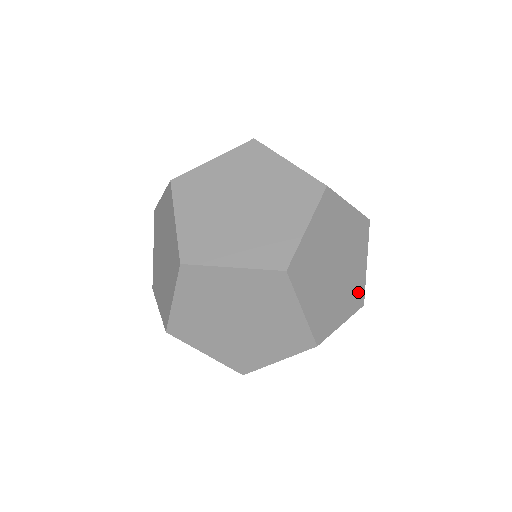
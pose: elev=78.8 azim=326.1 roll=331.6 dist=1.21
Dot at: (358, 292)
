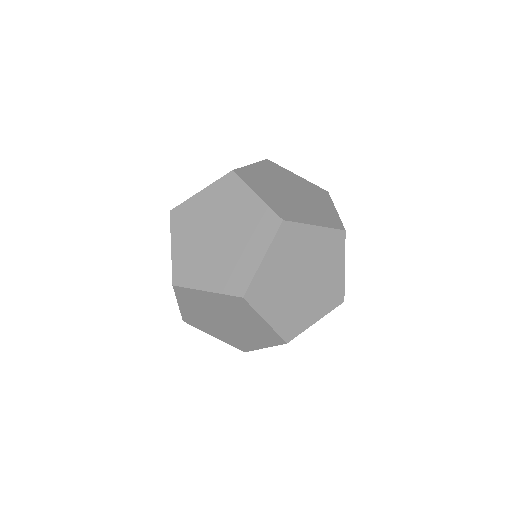
Dot at: occluded
